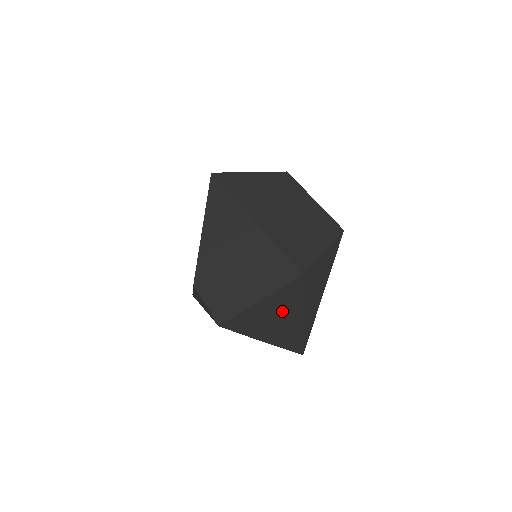
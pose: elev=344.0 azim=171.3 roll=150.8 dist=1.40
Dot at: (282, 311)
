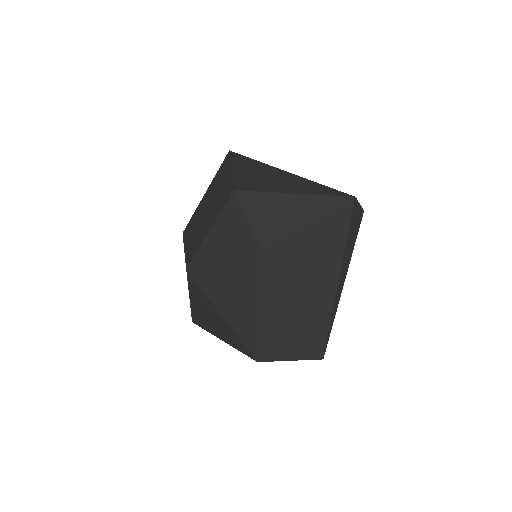
Dot at: (324, 251)
